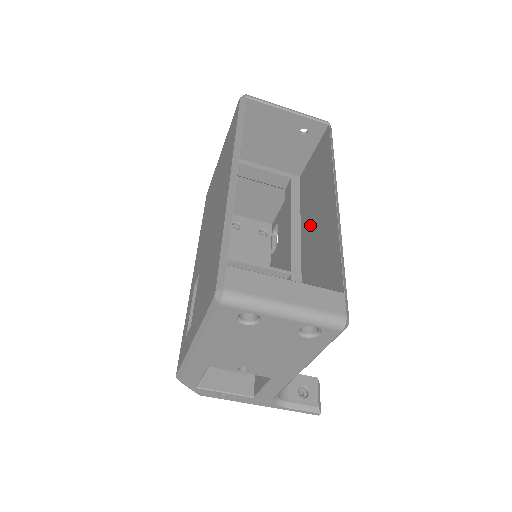
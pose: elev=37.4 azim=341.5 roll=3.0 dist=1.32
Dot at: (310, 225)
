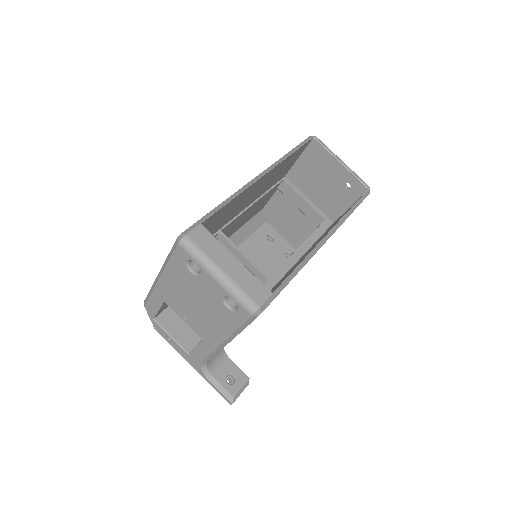
Dot at: (306, 253)
